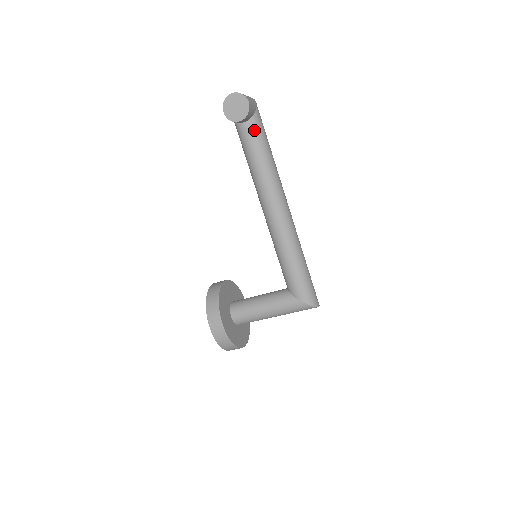
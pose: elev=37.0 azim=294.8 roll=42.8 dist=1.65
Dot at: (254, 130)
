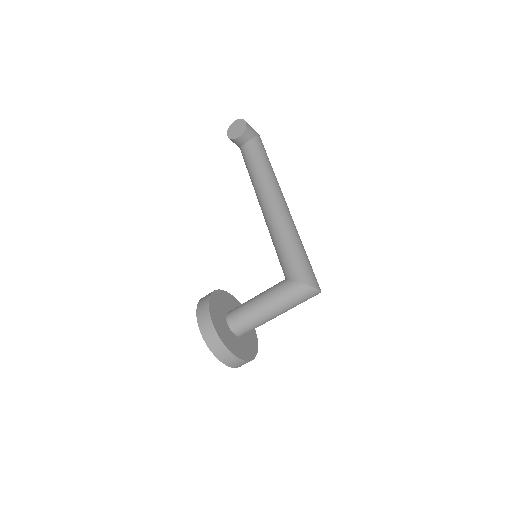
Dot at: (253, 146)
